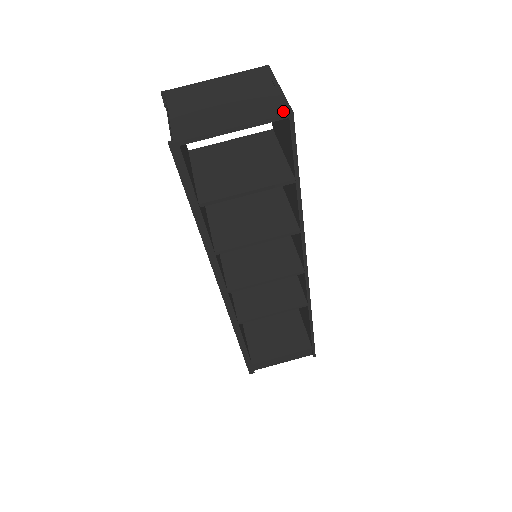
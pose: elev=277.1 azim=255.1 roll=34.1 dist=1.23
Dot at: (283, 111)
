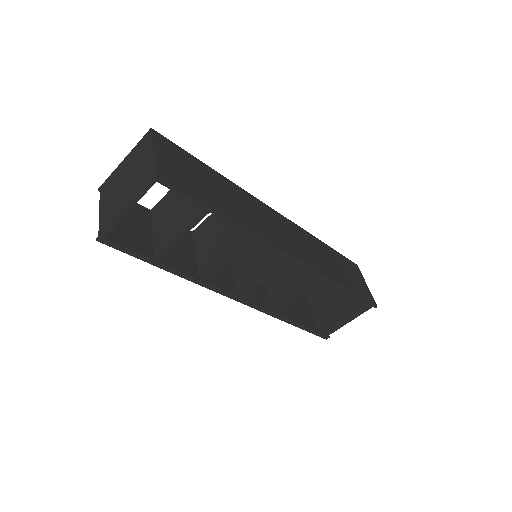
Dot at: (151, 178)
